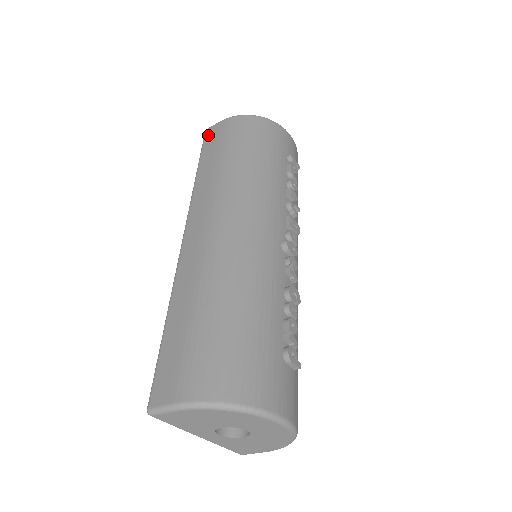
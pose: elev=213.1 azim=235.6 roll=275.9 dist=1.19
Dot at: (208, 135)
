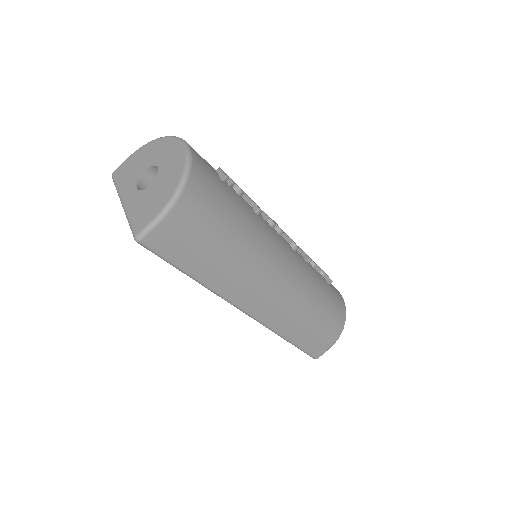
Dot at: occluded
